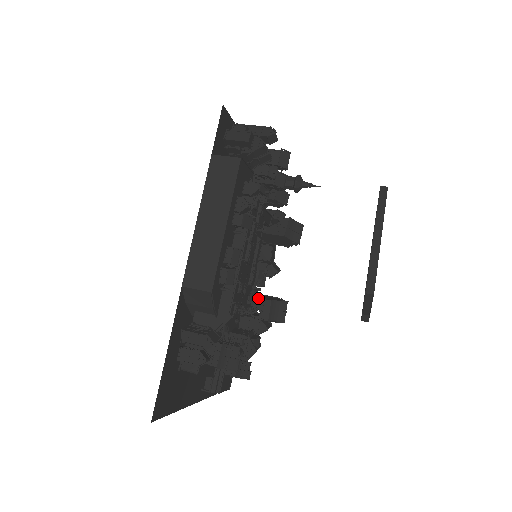
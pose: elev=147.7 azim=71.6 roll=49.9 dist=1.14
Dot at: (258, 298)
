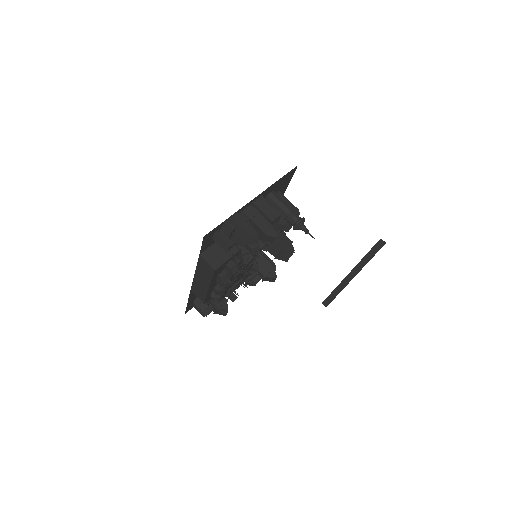
Dot at: occluded
